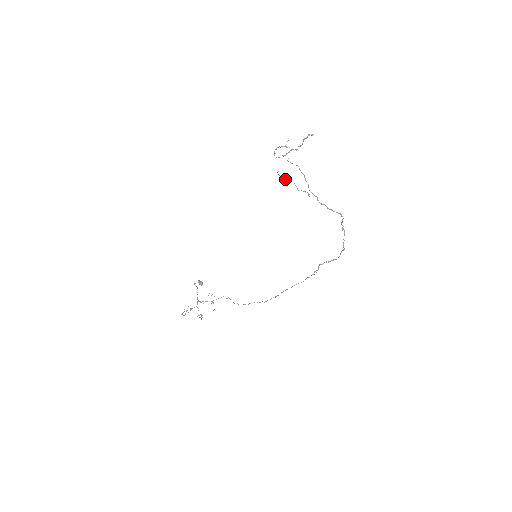
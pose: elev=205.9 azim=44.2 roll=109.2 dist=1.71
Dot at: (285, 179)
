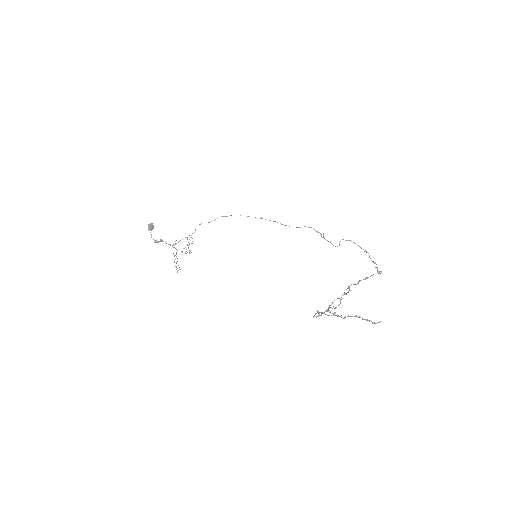
Dot at: occluded
